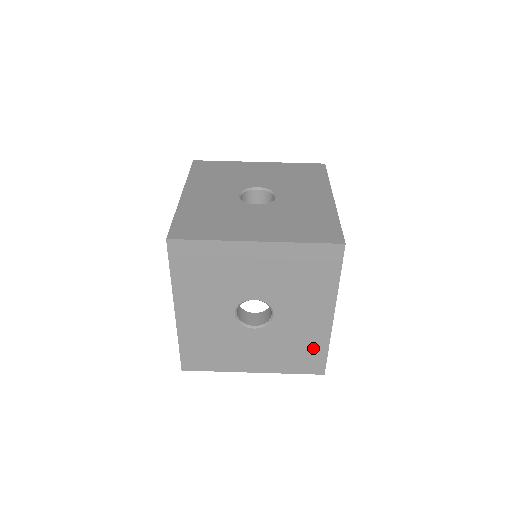
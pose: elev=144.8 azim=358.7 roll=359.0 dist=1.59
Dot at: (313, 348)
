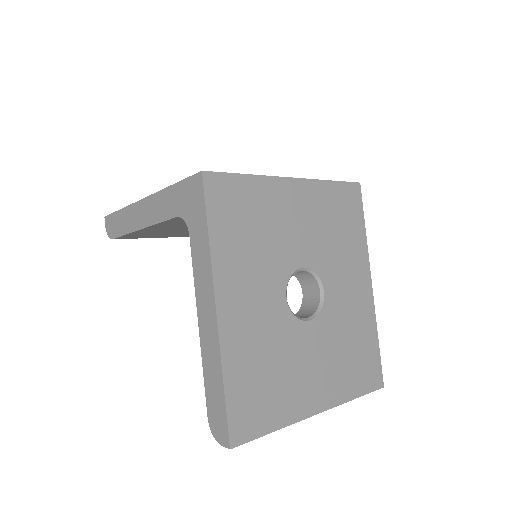
Dot at: (366, 341)
